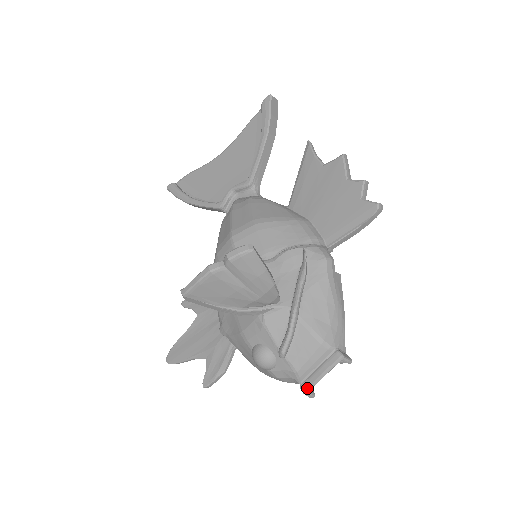
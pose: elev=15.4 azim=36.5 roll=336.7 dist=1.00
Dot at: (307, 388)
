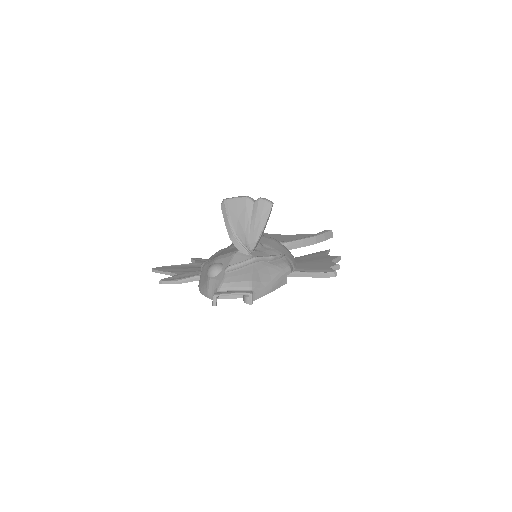
Dot at: (218, 294)
